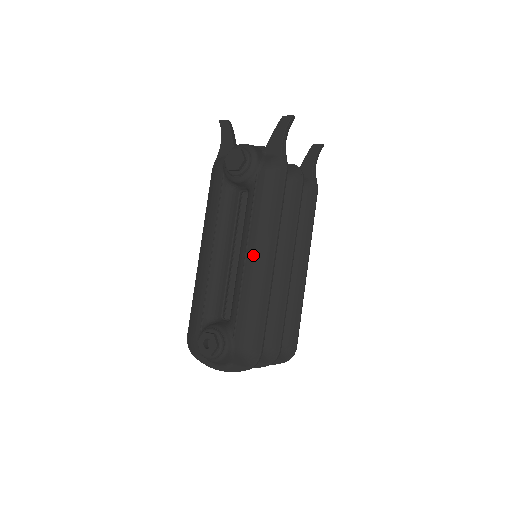
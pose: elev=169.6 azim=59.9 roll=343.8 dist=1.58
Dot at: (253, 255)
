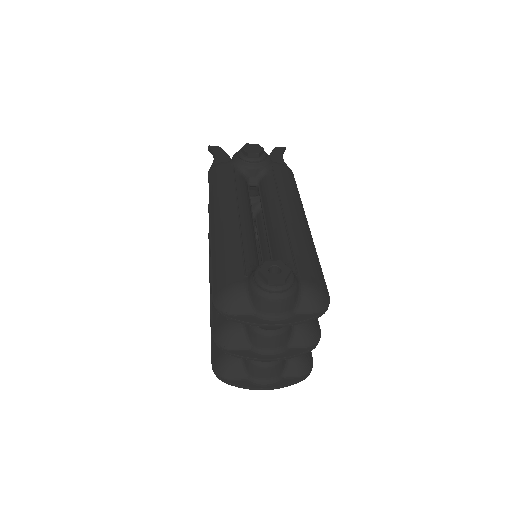
Dot at: (291, 213)
